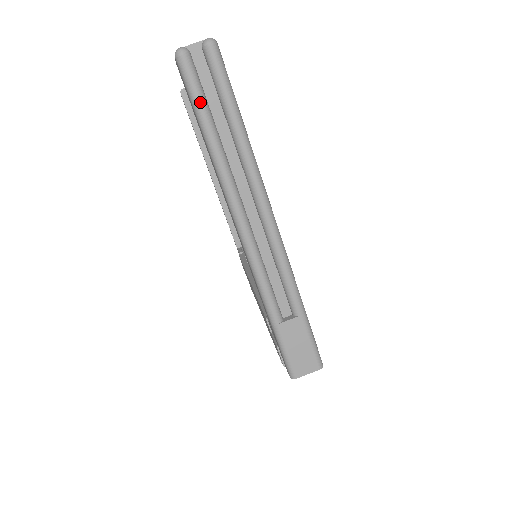
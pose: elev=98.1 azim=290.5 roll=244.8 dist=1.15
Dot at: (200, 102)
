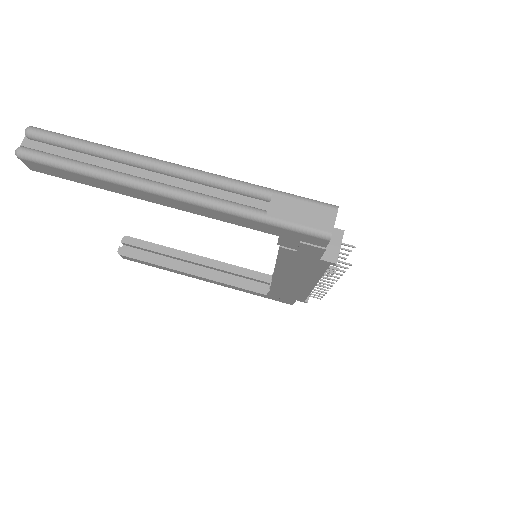
Dot at: (55, 159)
